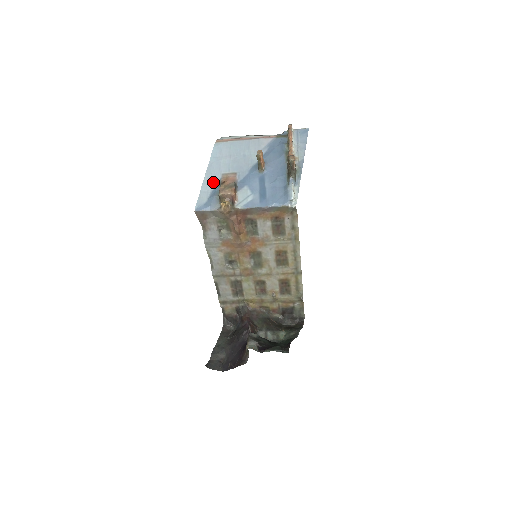
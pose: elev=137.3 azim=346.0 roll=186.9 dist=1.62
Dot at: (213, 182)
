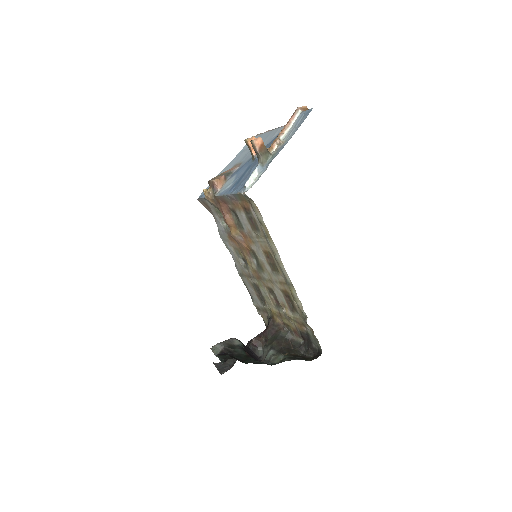
Dot at: occluded
